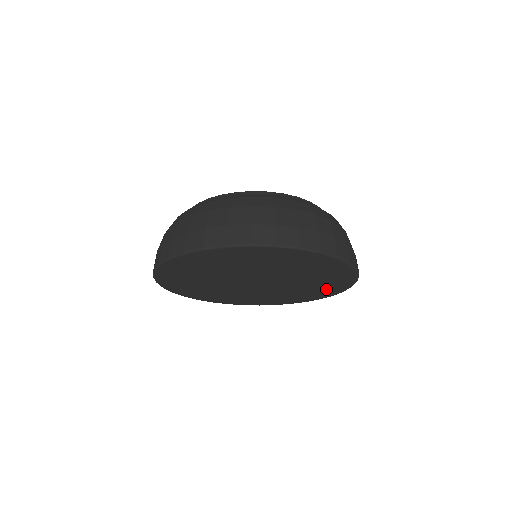
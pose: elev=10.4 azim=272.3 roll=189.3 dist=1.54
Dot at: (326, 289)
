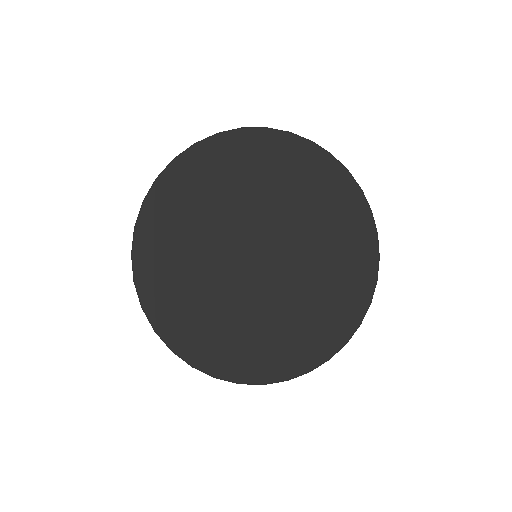
Dot at: (342, 307)
